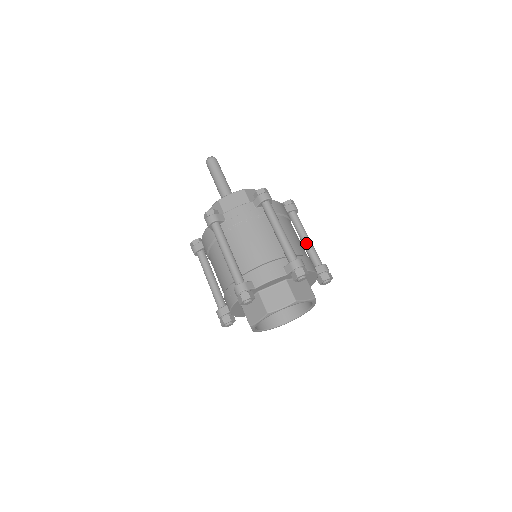
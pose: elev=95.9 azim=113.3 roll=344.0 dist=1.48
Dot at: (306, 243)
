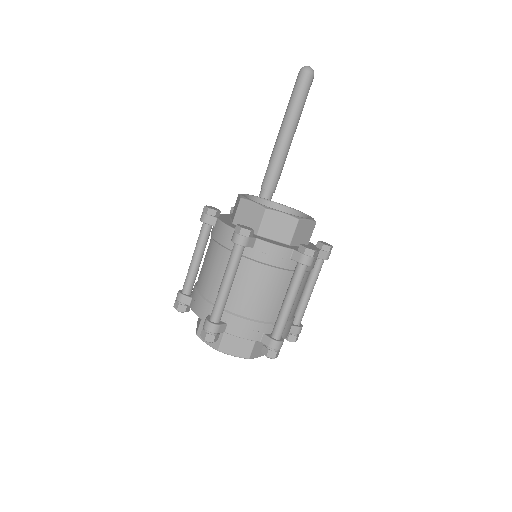
Dot at: (305, 297)
